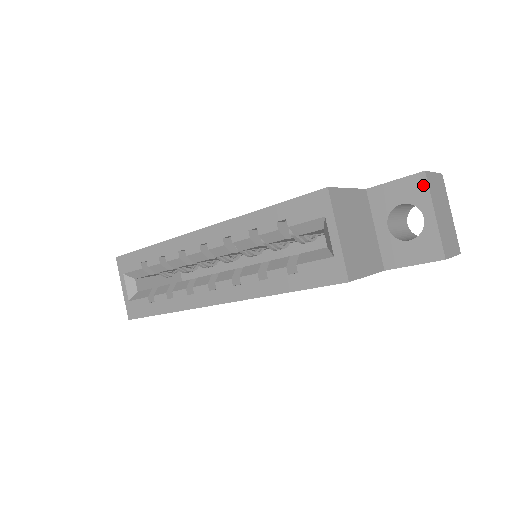
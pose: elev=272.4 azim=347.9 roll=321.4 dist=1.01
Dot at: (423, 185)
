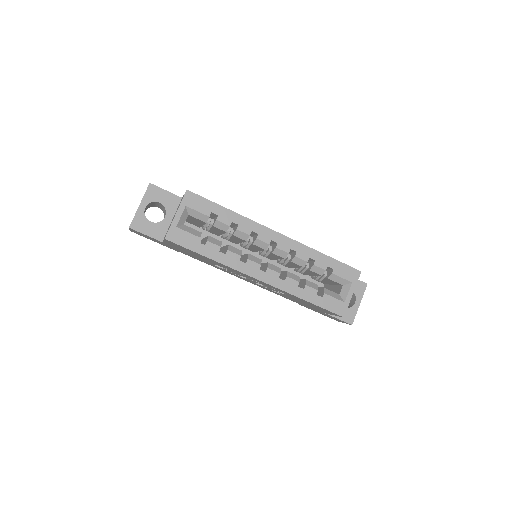
Dot at: (363, 289)
